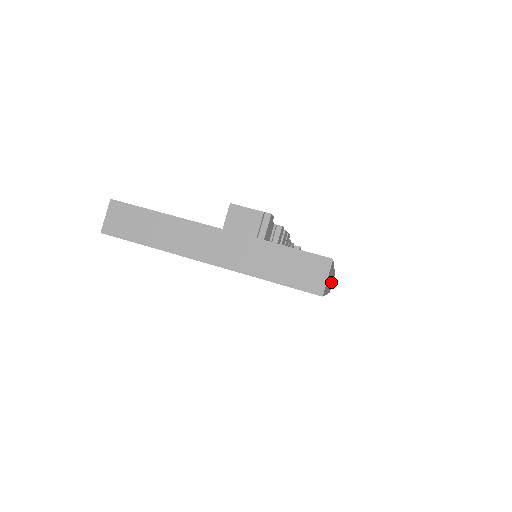
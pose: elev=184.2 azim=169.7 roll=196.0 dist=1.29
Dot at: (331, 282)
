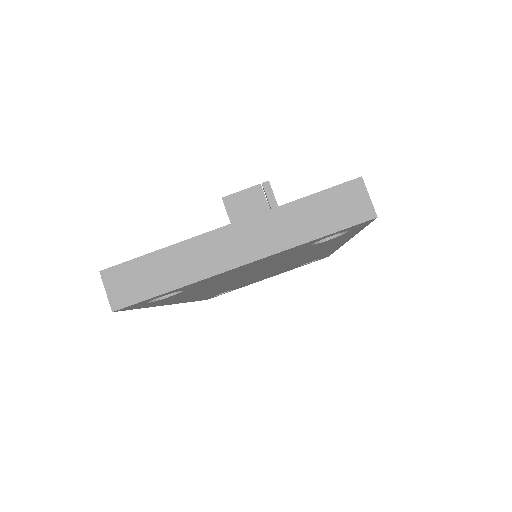
Dot at: occluded
